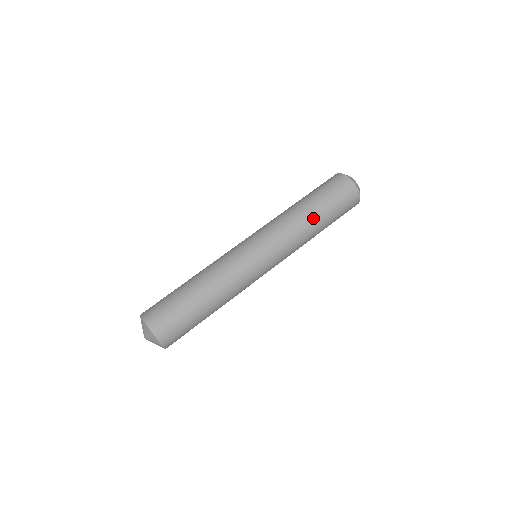
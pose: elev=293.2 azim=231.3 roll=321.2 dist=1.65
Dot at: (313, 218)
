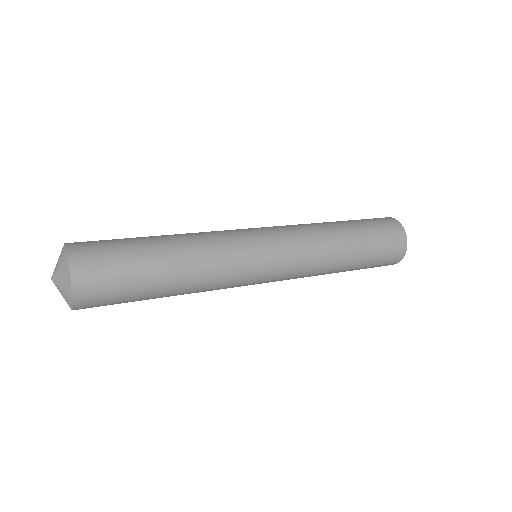
Dot at: occluded
